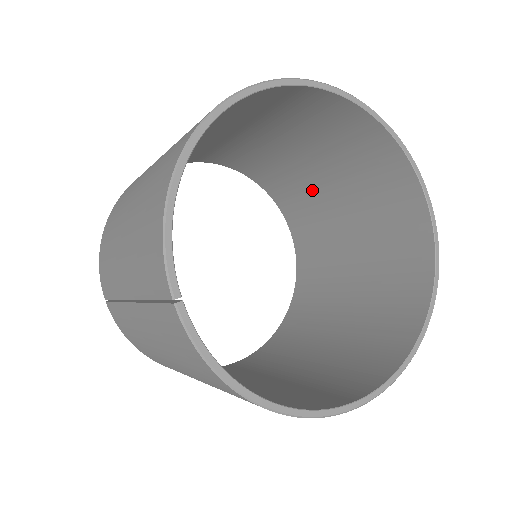
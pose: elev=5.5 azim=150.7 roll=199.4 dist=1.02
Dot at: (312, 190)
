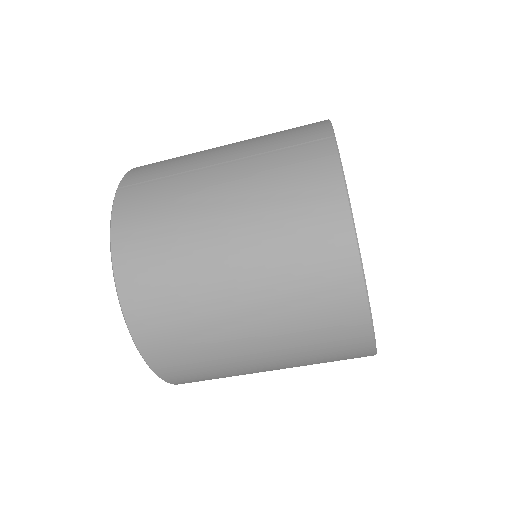
Dot at: occluded
